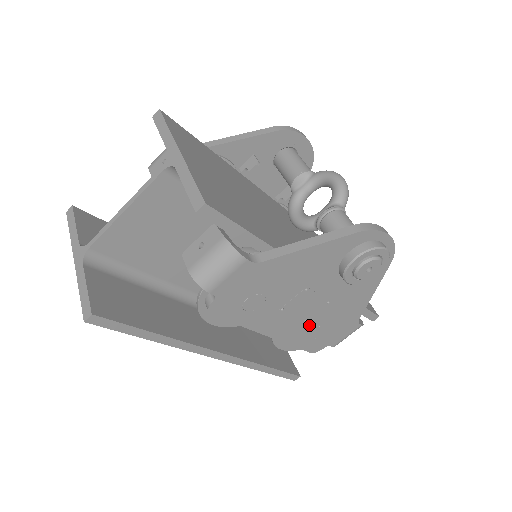
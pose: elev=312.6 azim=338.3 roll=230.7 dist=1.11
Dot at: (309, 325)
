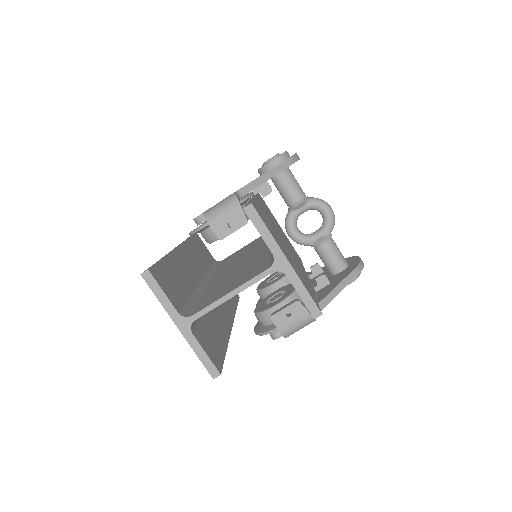
Dot at: occluded
